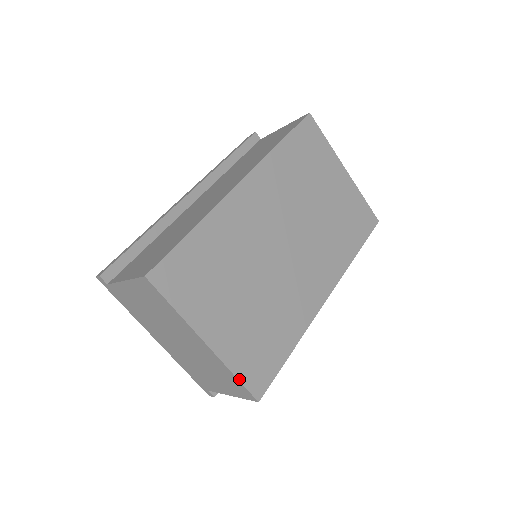
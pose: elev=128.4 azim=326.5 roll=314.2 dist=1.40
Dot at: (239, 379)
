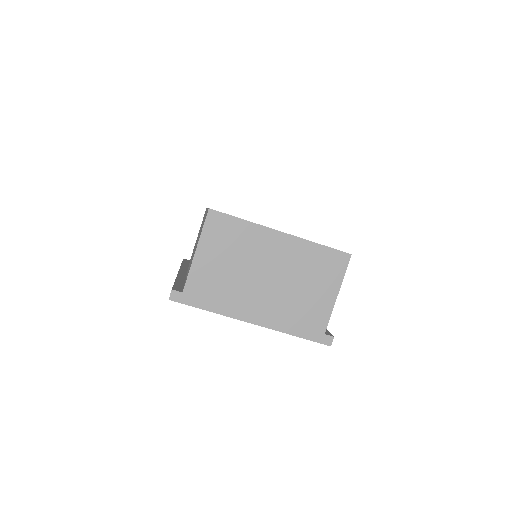
Dot at: (324, 246)
